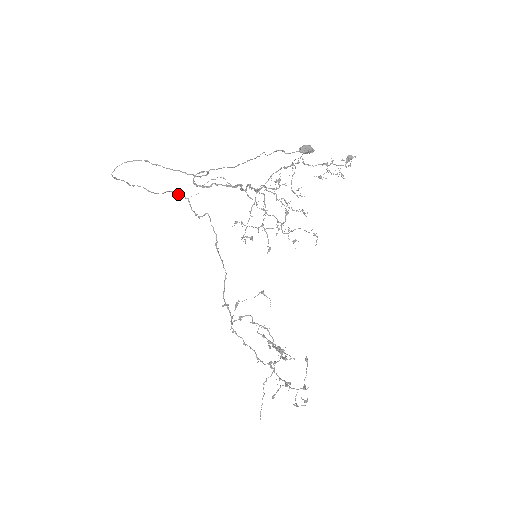
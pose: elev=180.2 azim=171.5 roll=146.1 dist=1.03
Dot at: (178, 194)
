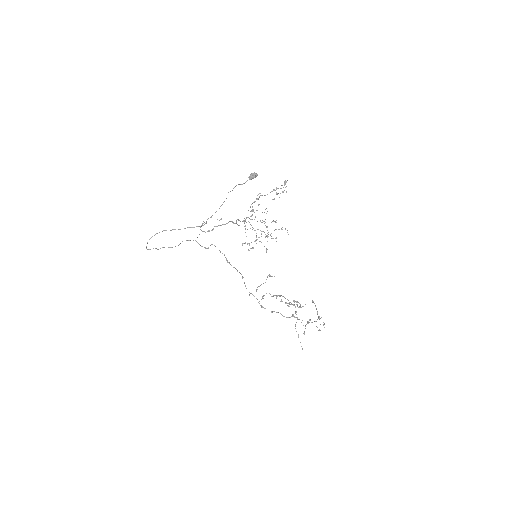
Dot at: occluded
